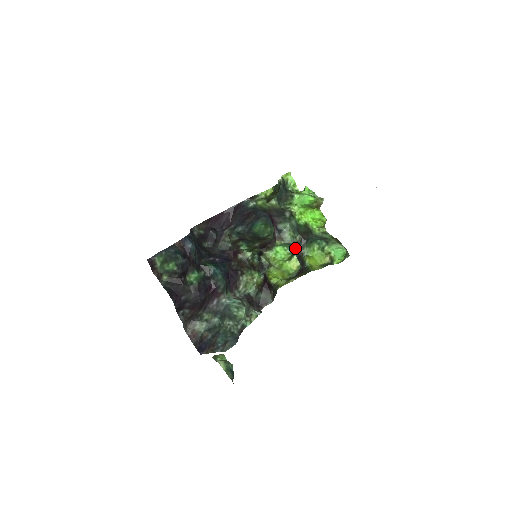
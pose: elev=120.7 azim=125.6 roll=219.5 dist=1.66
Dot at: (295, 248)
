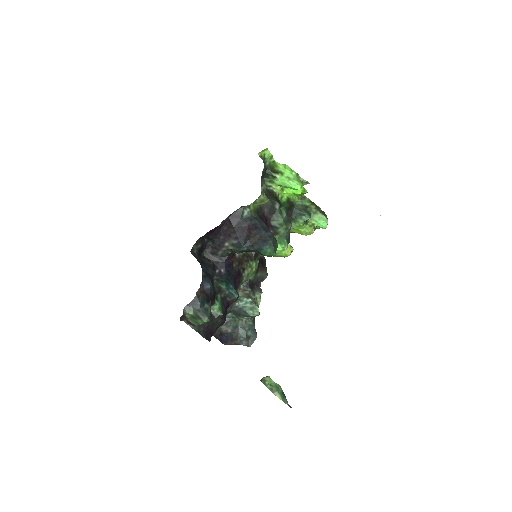
Dot at: (288, 237)
